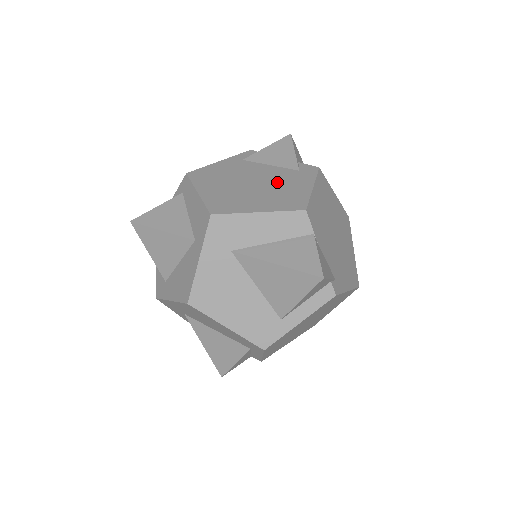
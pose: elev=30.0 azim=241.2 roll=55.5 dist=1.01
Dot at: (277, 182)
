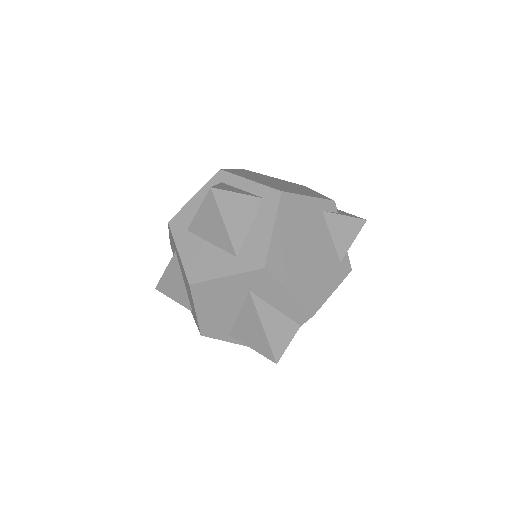
Dot at: (321, 265)
